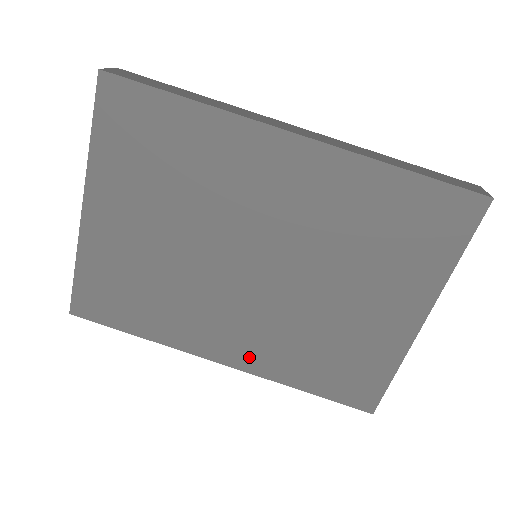
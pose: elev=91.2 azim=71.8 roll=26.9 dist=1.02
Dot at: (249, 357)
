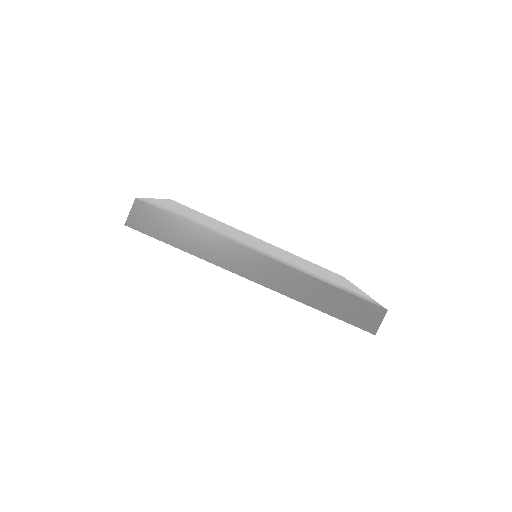
Dot at: occluded
